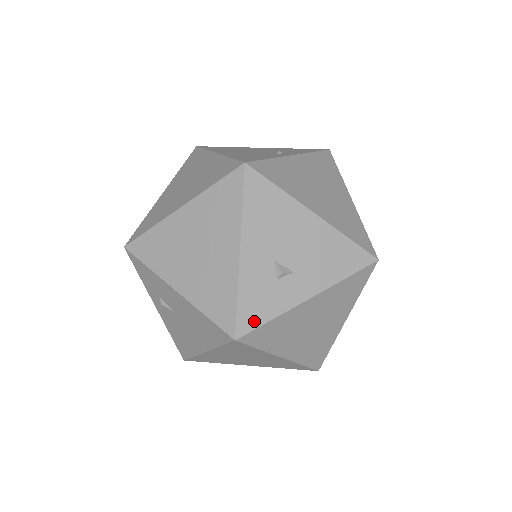
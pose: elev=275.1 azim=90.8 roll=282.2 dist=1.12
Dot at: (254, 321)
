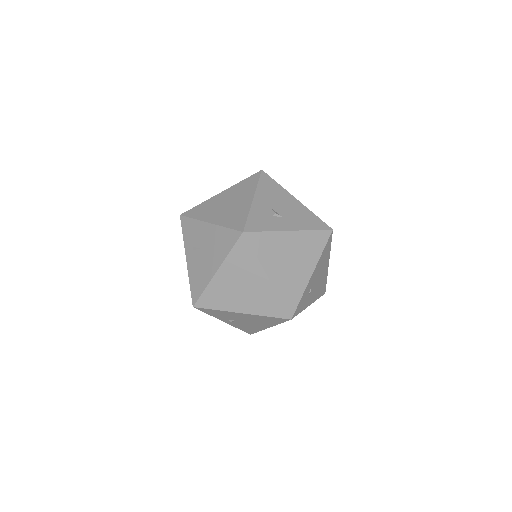
Dot at: (256, 228)
